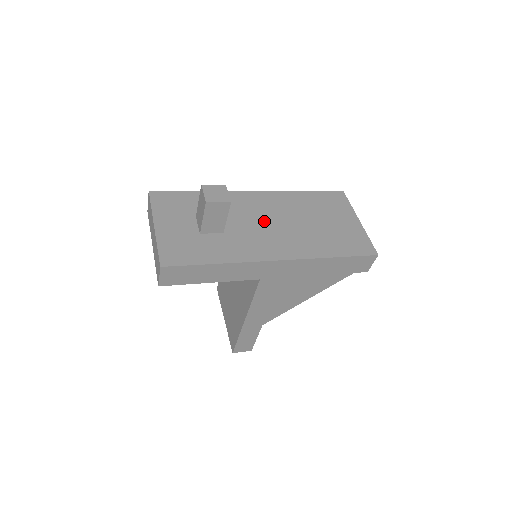
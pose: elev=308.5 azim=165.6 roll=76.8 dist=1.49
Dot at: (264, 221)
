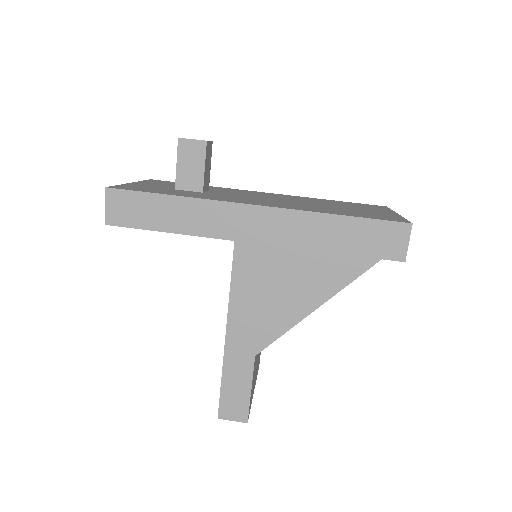
Dot at: (261, 197)
